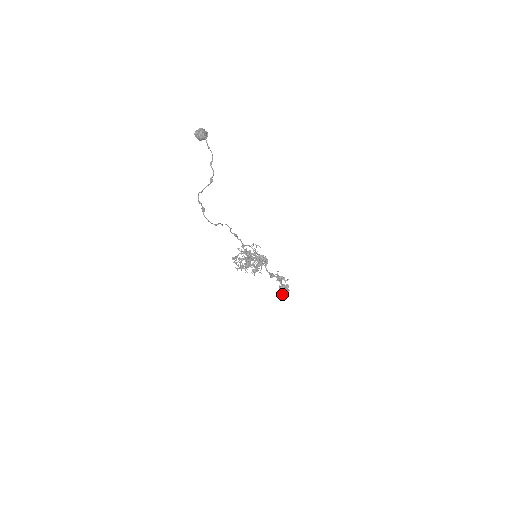
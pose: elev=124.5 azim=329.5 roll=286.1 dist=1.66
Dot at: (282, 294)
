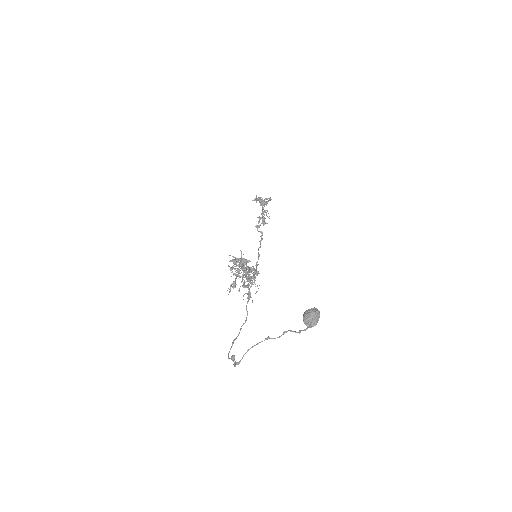
Dot at: (256, 200)
